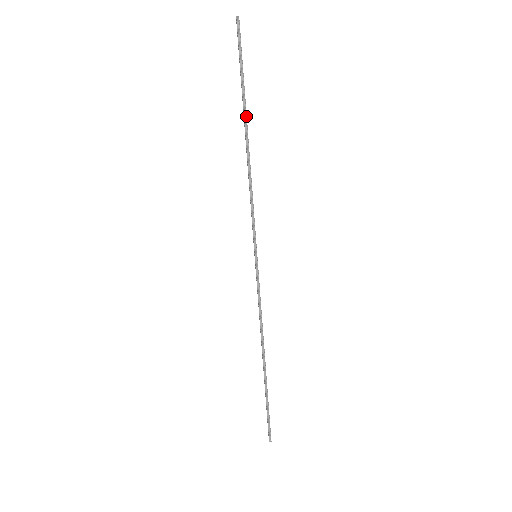
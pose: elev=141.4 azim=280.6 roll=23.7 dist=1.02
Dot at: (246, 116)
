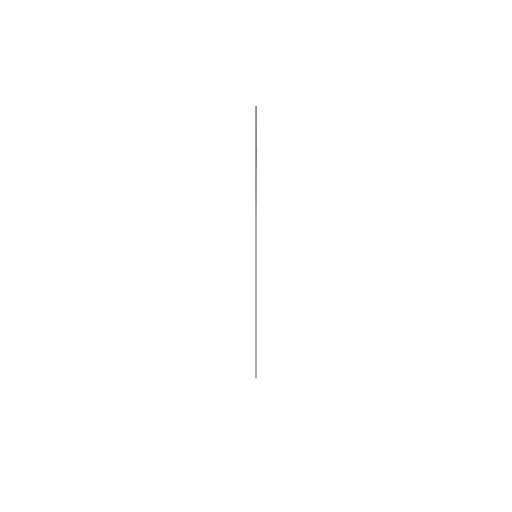
Dot at: (256, 168)
